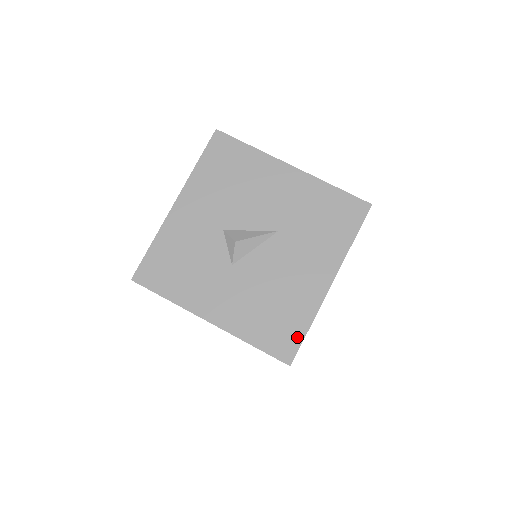
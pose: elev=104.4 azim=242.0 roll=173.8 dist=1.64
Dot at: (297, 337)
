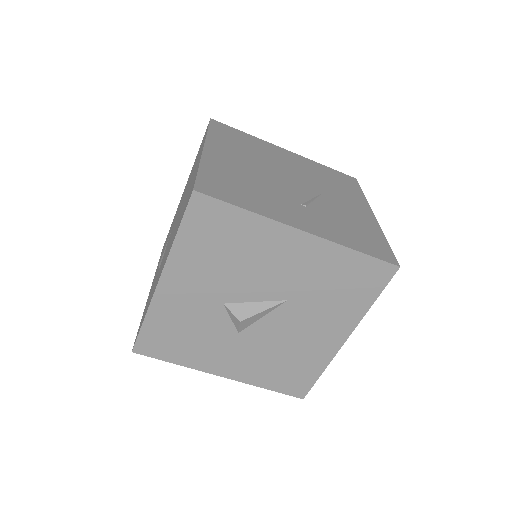
Dot at: (310, 381)
